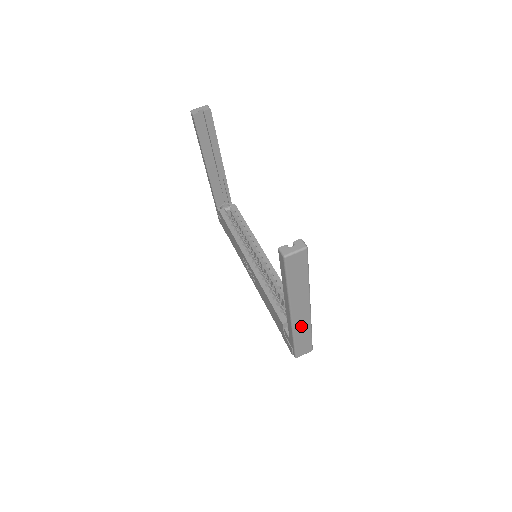
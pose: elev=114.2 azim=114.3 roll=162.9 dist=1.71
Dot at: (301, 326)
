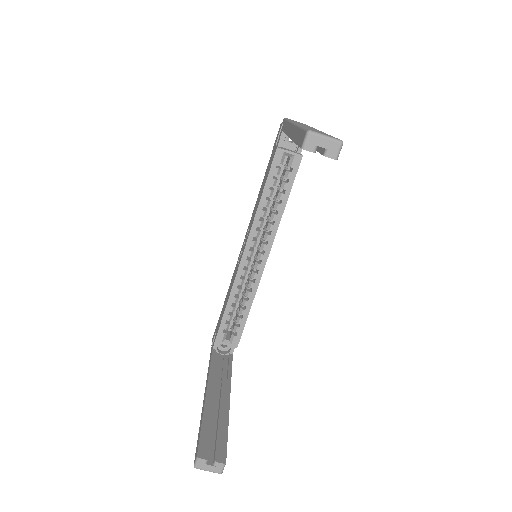
Dot at: occluded
